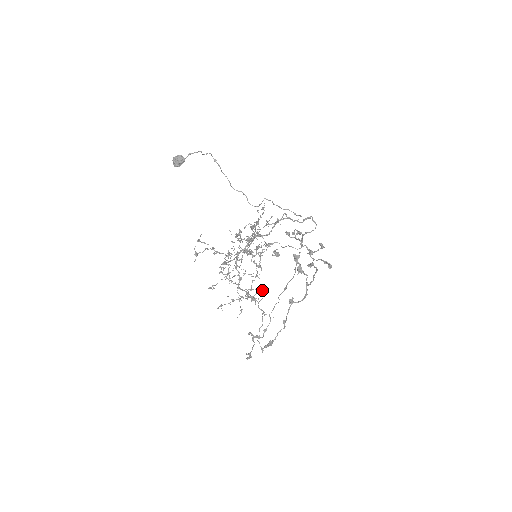
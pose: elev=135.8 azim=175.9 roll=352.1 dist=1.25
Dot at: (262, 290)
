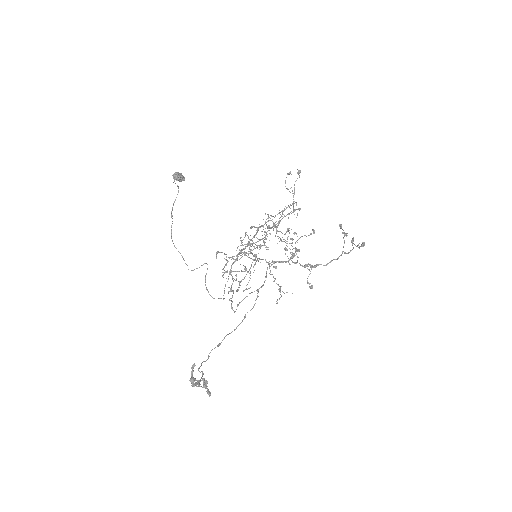
Dot at: occluded
